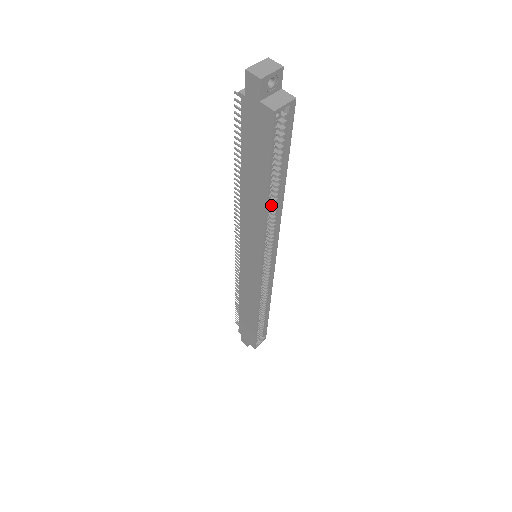
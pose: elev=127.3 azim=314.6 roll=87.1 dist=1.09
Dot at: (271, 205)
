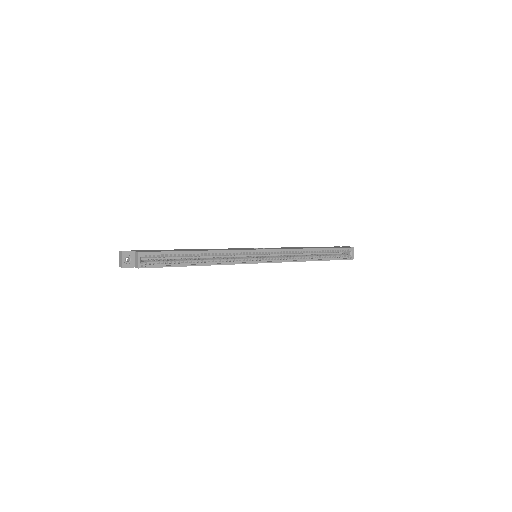
Dot at: occluded
